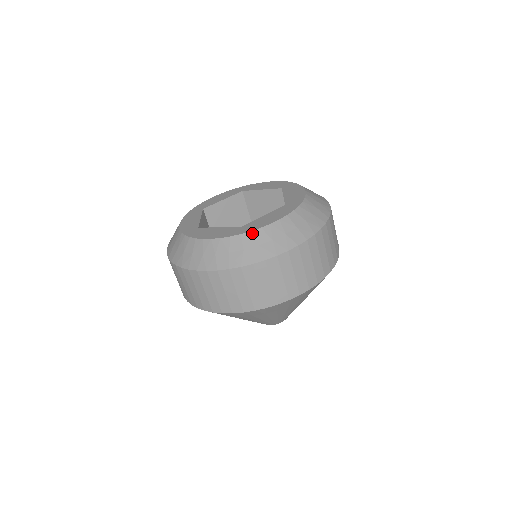
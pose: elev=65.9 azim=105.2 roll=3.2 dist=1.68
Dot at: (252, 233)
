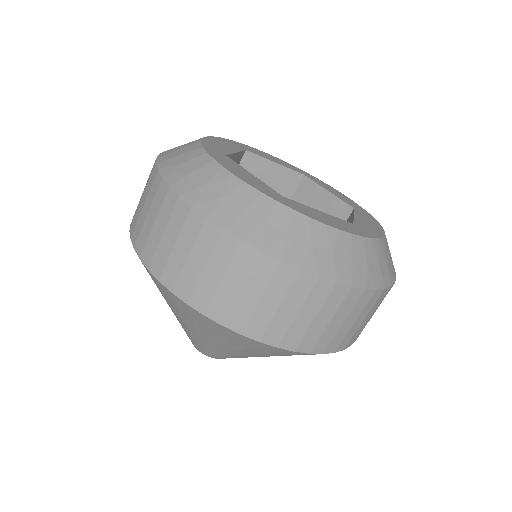
Dot at: (293, 213)
